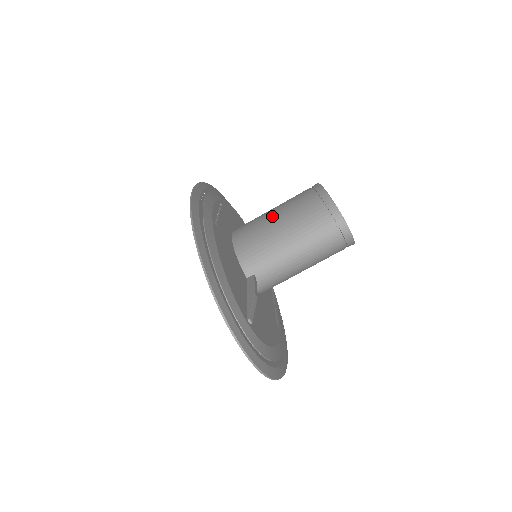
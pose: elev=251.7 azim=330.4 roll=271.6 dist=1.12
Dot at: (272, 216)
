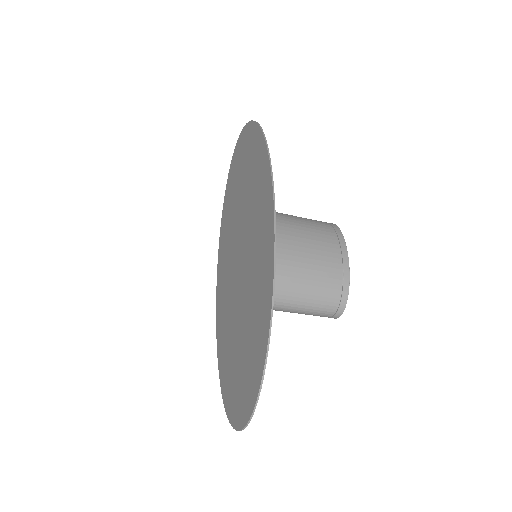
Dot at: (301, 259)
